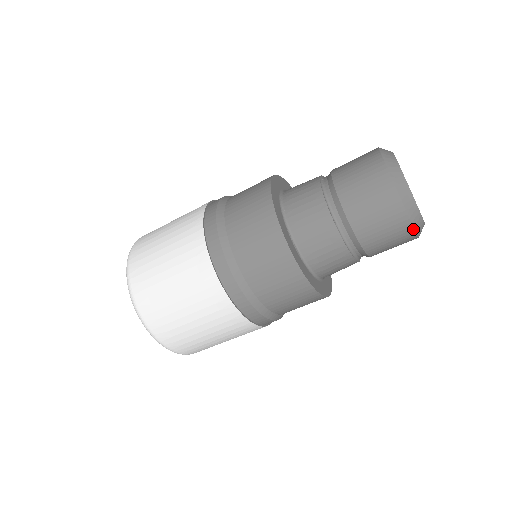
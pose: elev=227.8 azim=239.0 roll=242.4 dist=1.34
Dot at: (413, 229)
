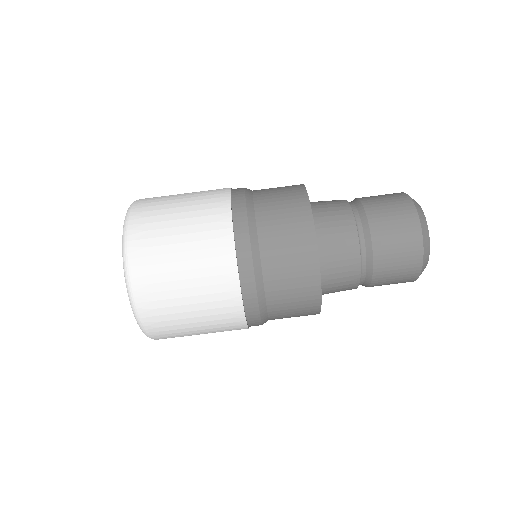
Dot at: (419, 273)
